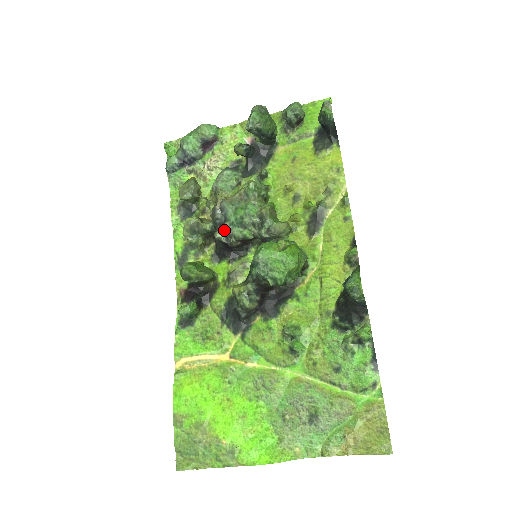
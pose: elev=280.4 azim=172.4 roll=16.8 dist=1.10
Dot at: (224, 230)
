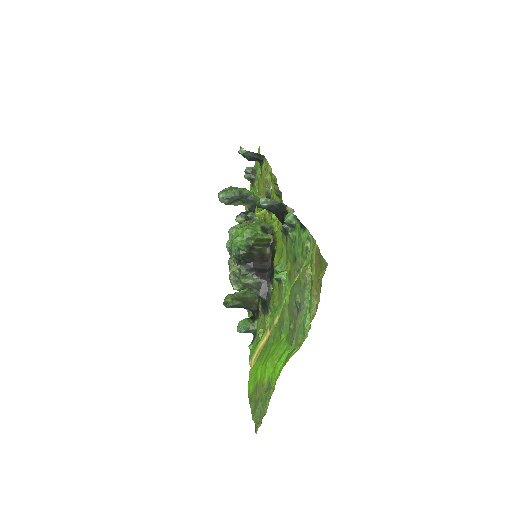
Dot at: occluded
